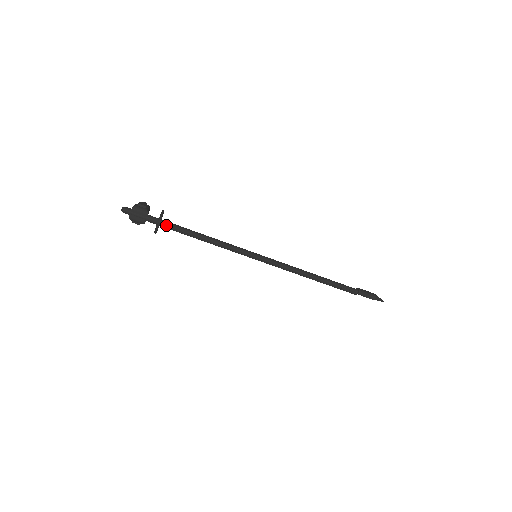
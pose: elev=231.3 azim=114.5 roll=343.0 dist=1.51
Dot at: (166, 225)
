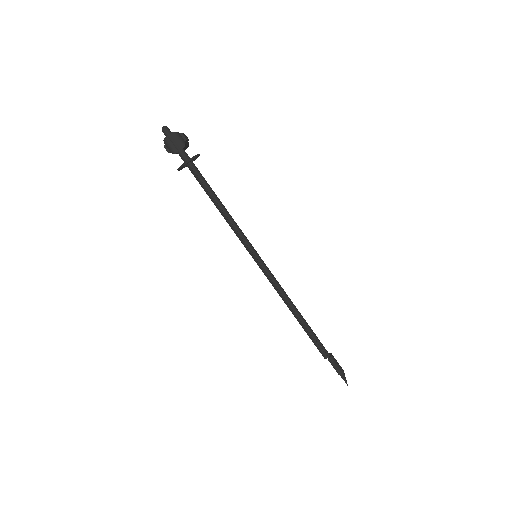
Dot at: (193, 169)
